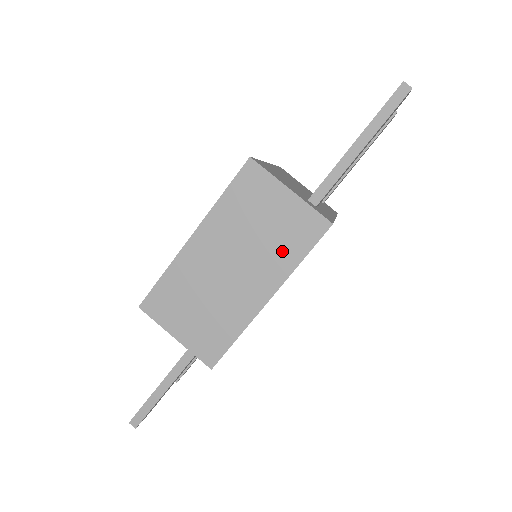
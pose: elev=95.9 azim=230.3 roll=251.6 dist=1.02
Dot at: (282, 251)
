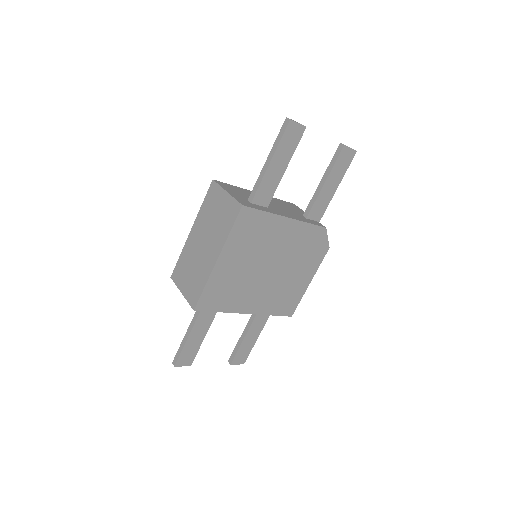
Dot at: (223, 228)
